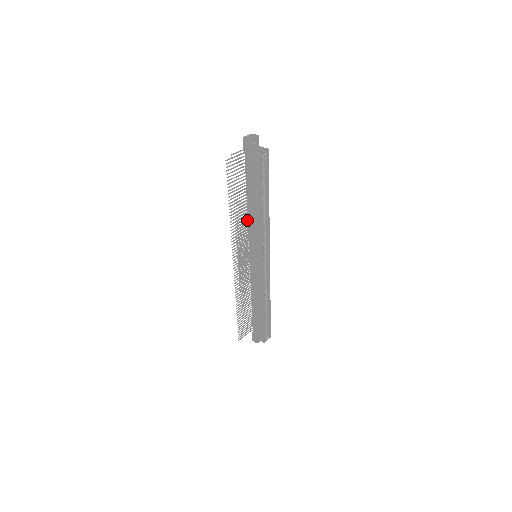
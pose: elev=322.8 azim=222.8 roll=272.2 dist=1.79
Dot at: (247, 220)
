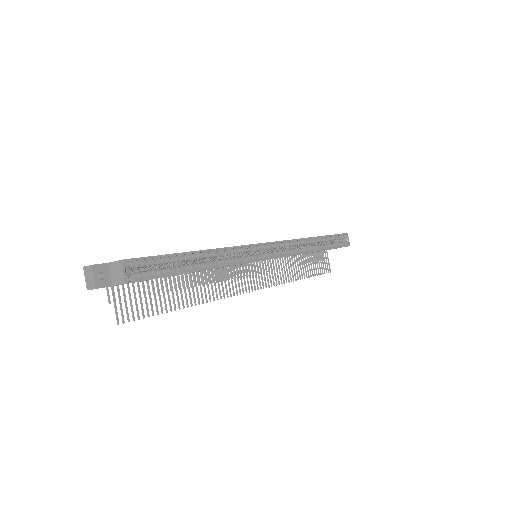
Dot at: occluded
